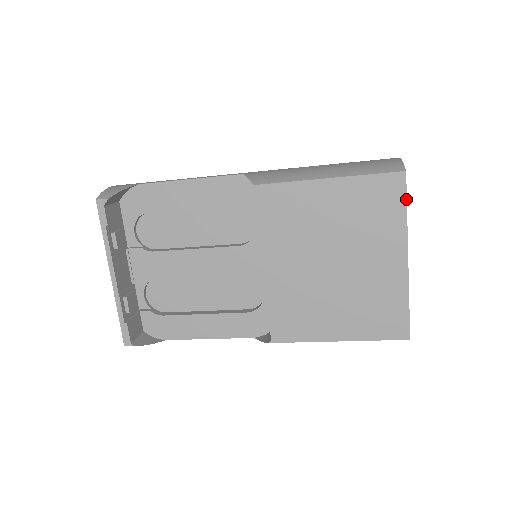
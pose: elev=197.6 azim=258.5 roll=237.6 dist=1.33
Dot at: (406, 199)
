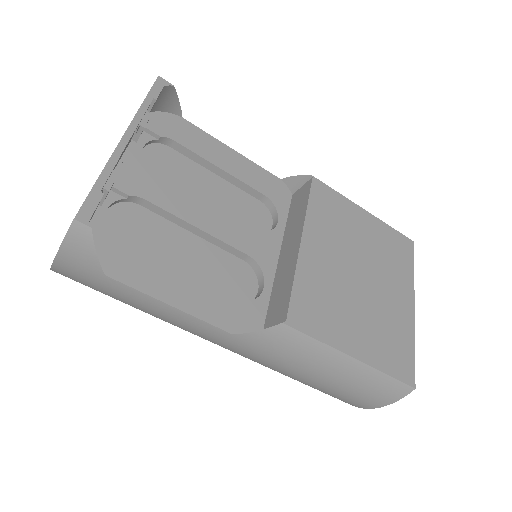
Dot at: occluded
